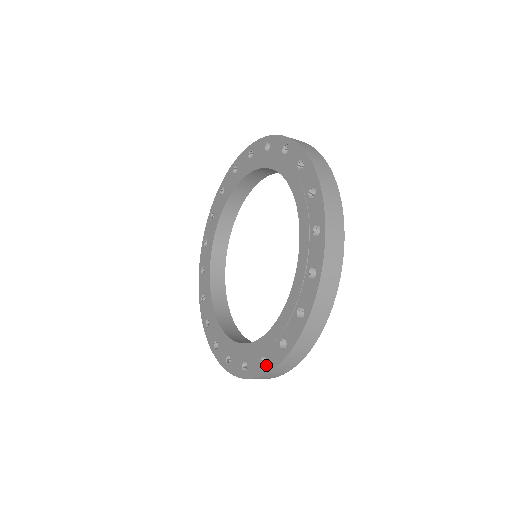
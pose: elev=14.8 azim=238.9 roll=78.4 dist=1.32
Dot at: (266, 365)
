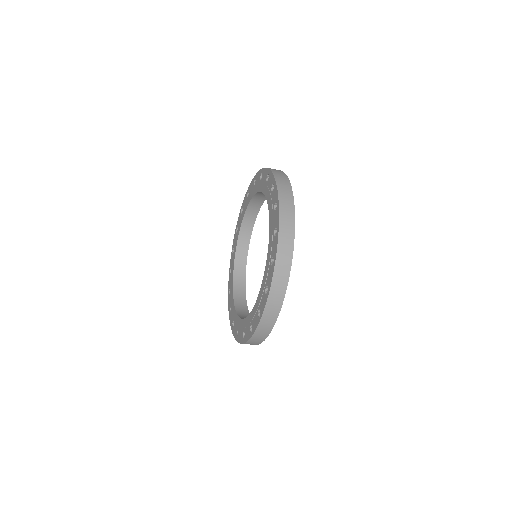
Dot at: (260, 313)
